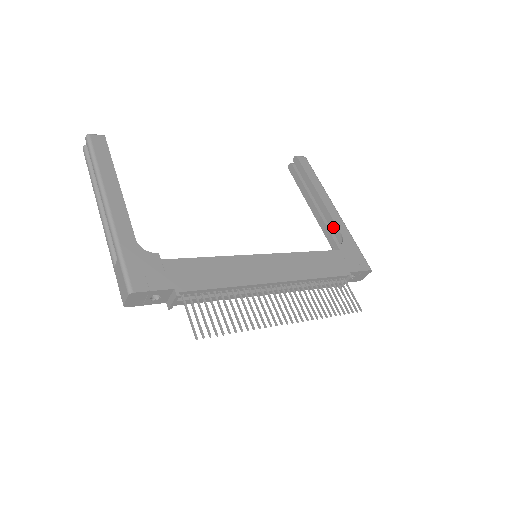
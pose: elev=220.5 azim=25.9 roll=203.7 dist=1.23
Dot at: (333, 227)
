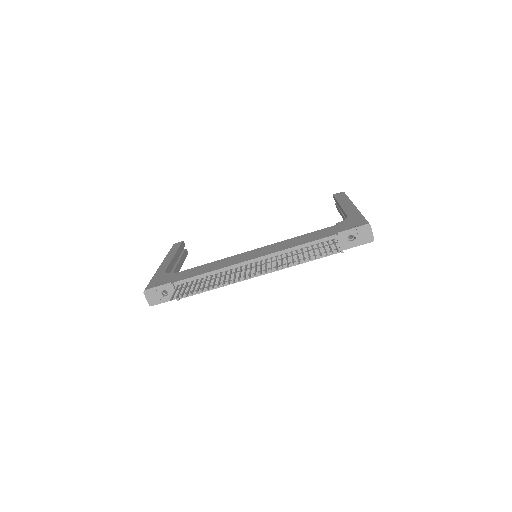
Dot at: (346, 217)
